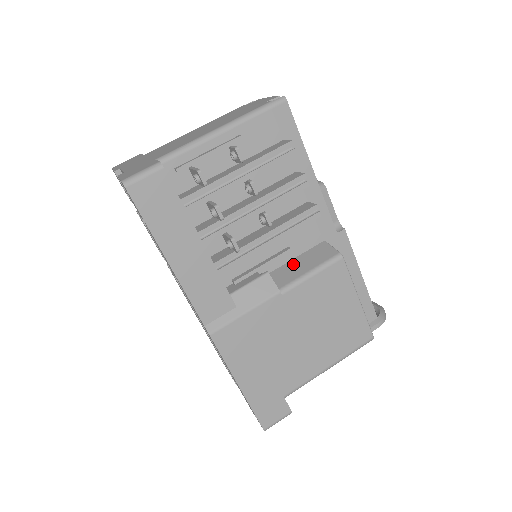
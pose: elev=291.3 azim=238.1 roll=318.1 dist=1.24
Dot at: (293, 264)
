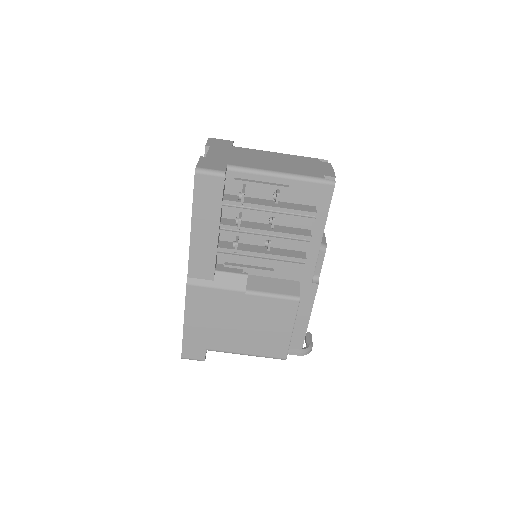
Dot at: (268, 281)
